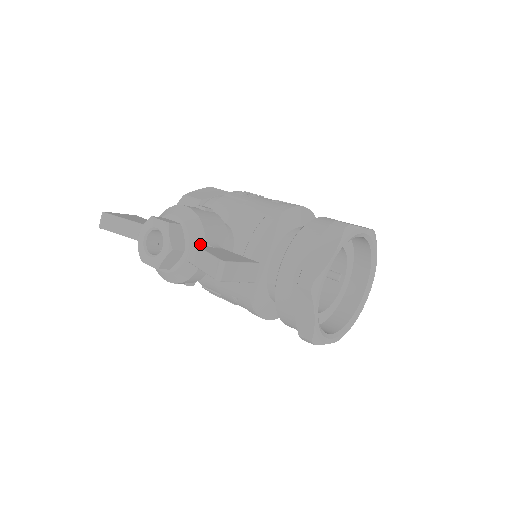
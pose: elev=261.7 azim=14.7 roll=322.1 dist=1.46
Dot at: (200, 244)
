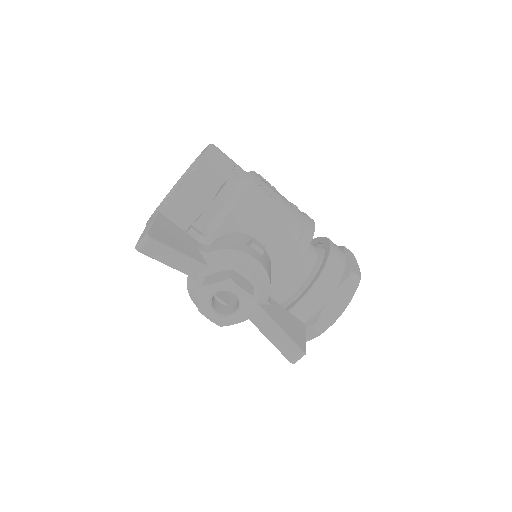
Dot at: (263, 304)
